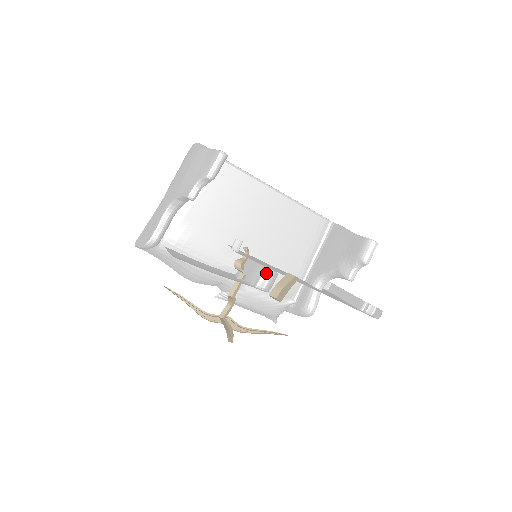
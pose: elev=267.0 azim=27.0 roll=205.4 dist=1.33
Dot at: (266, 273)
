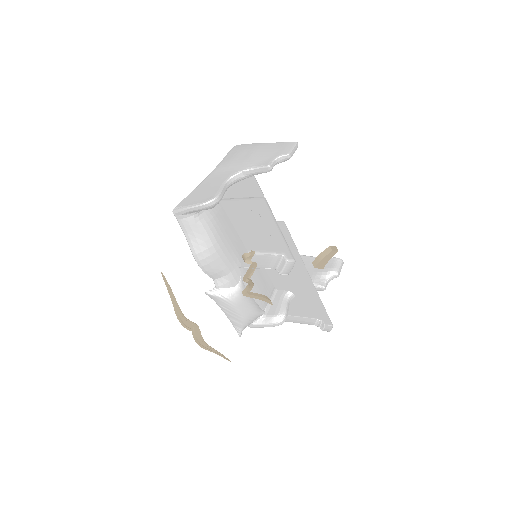
Dot at: (283, 261)
